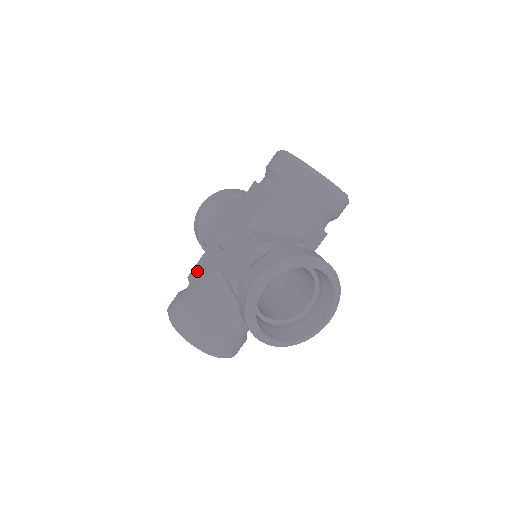
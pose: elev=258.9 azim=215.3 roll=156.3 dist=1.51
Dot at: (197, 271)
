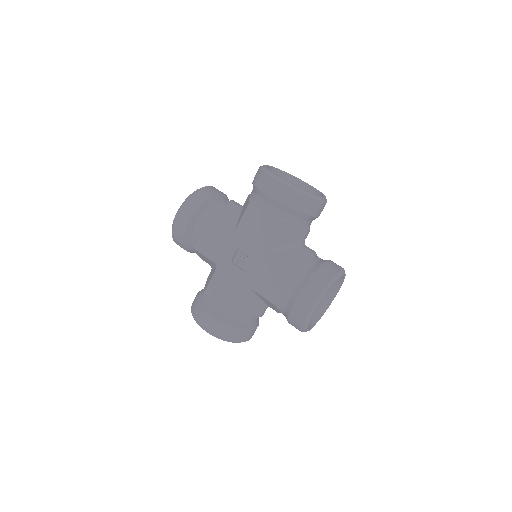
Dot at: (217, 288)
